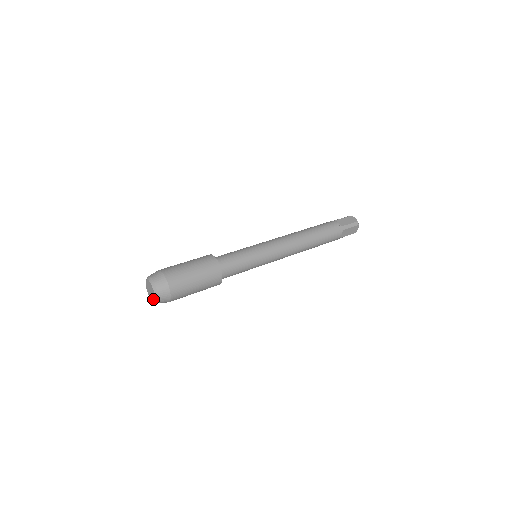
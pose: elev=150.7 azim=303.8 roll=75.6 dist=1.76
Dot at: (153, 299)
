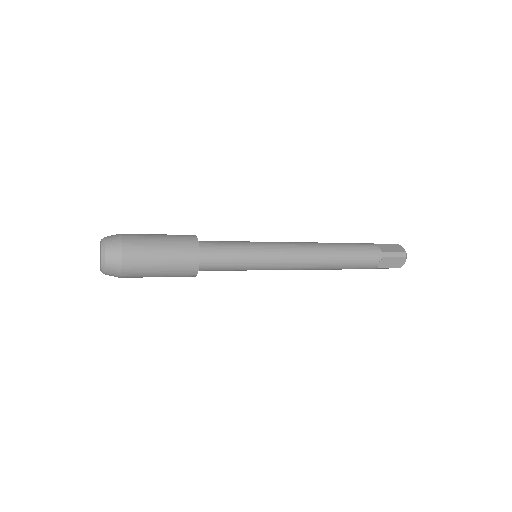
Dot at: (100, 267)
